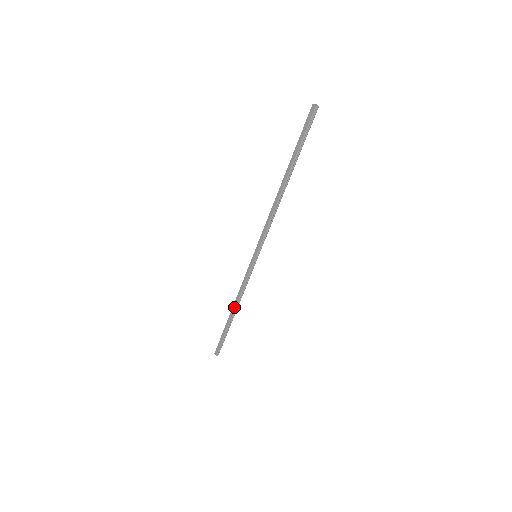
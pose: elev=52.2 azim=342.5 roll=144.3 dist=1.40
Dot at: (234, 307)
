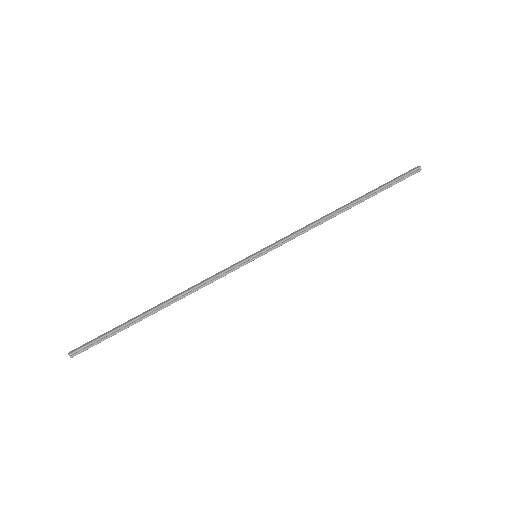
Dot at: (171, 298)
